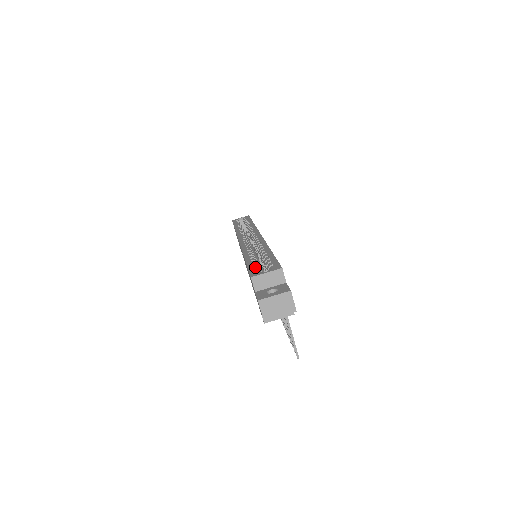
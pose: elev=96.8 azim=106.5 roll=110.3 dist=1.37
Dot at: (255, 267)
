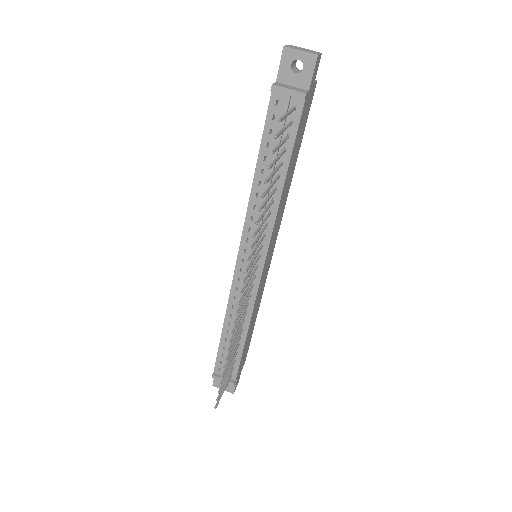
Dot at: occluded
